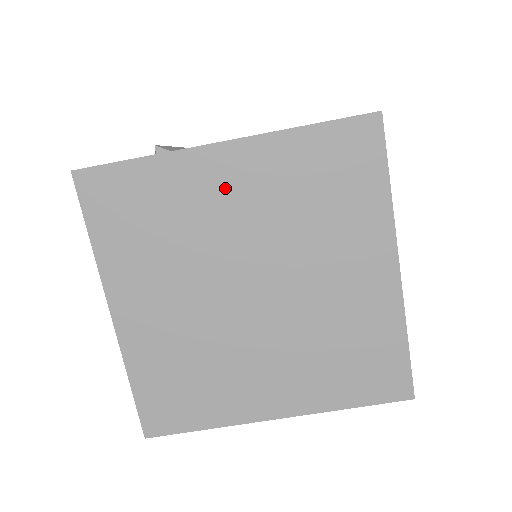
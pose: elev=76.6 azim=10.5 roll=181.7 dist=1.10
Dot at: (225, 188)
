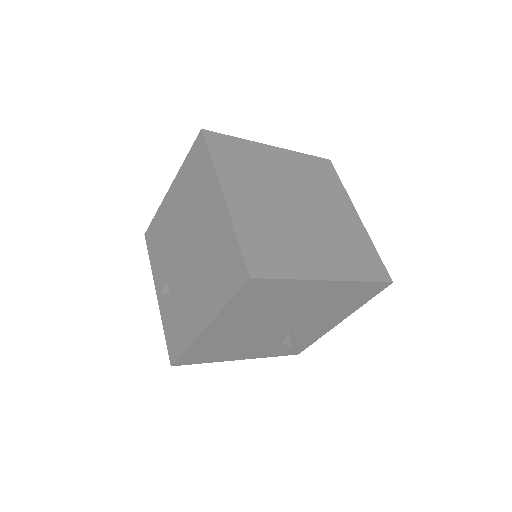
Dot at: (277, 162)
